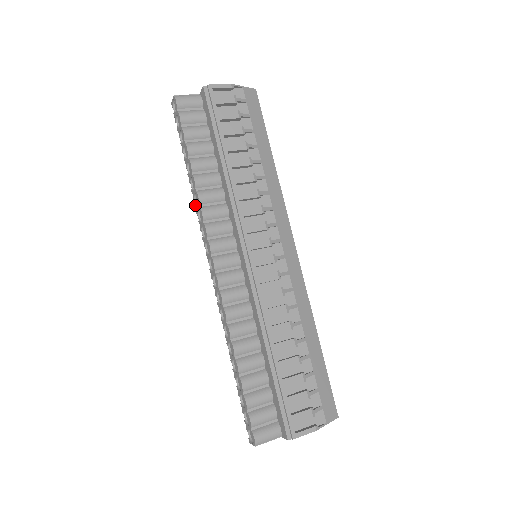
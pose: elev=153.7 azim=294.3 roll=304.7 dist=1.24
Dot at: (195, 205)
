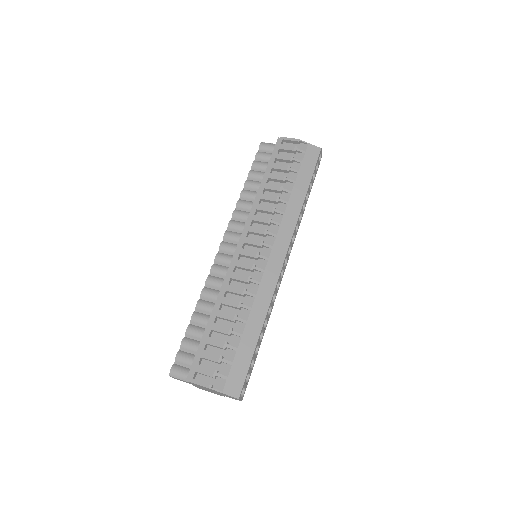
Dot at: occluded
